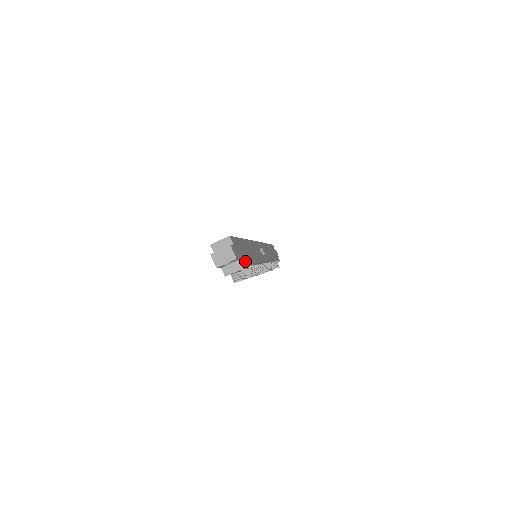
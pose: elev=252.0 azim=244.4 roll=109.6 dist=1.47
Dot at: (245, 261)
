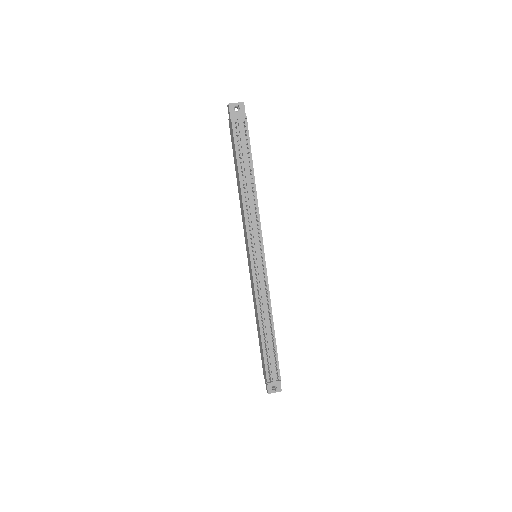
Dot at: (248, 133)
